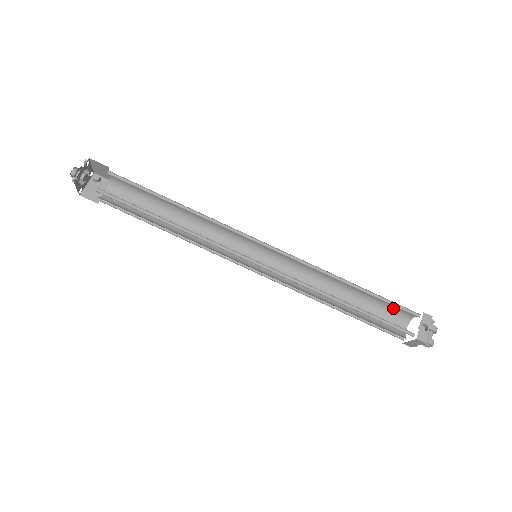
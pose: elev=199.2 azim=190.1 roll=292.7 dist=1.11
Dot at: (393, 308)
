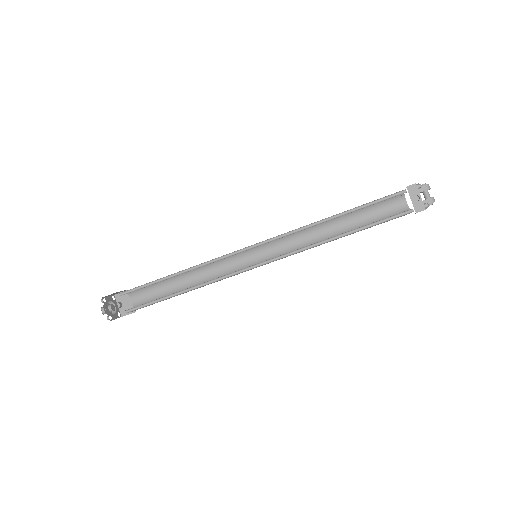
Dot at: occluded
